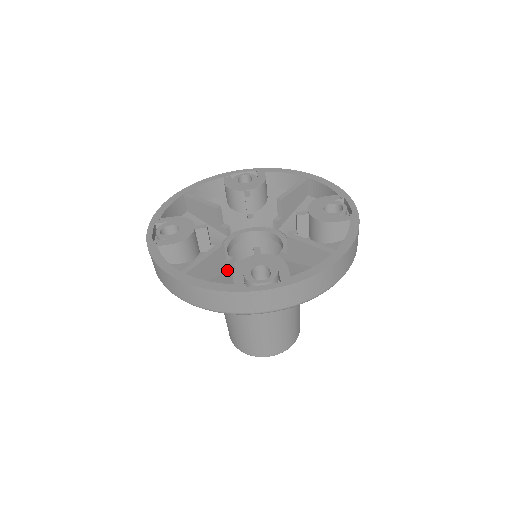
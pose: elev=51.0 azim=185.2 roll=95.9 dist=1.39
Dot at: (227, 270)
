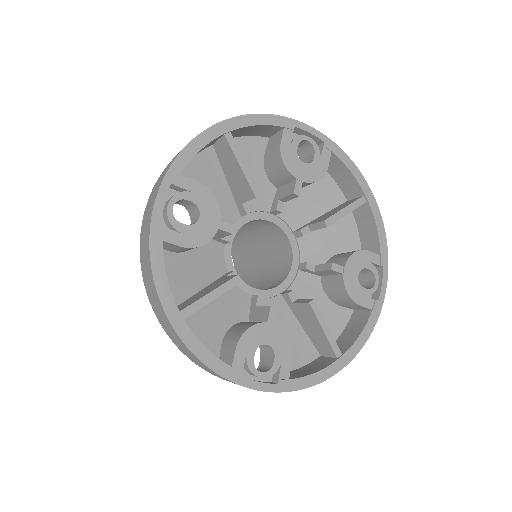
Dot at: occluded
